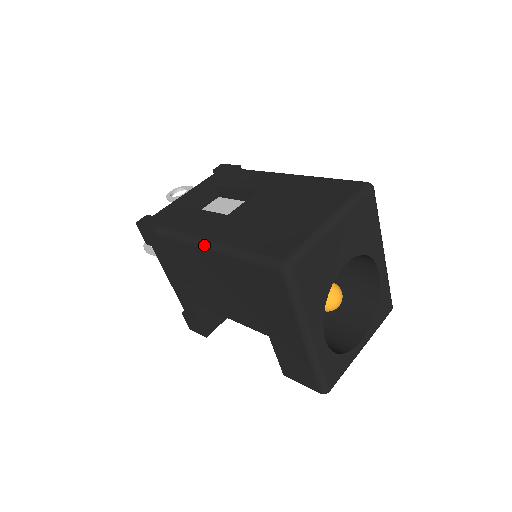
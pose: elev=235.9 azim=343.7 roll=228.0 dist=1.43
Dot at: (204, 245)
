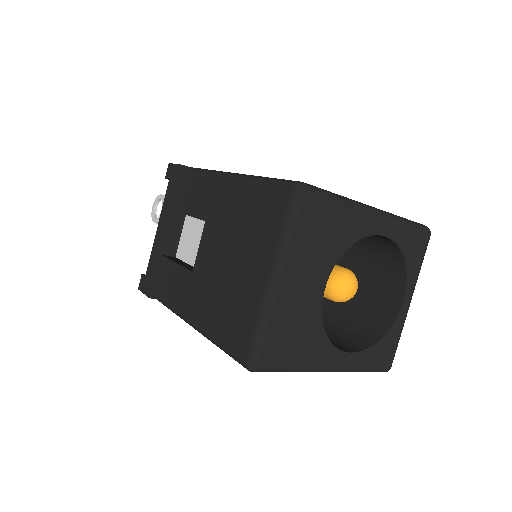
Dot at: occluded
